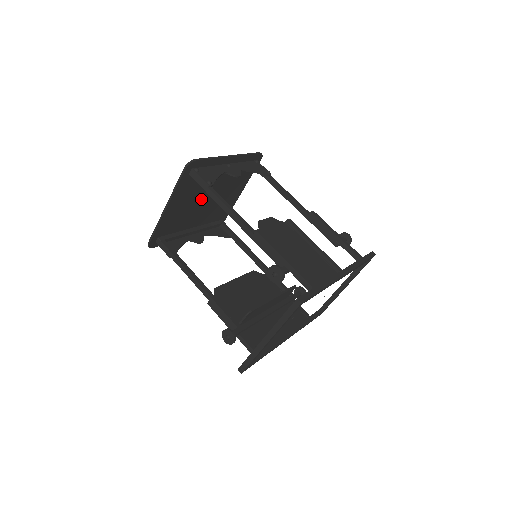
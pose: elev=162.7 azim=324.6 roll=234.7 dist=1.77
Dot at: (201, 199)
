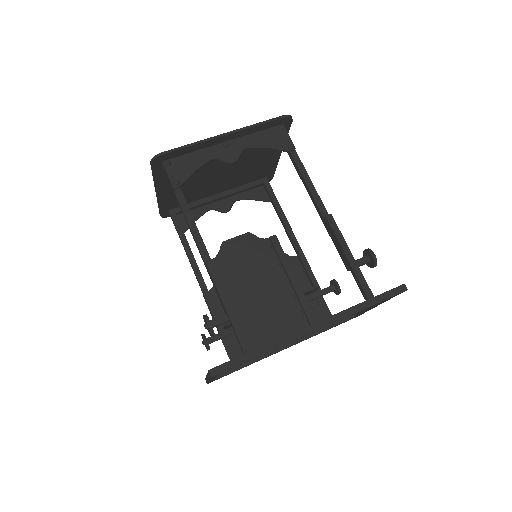
Dot at: (209, 174)
